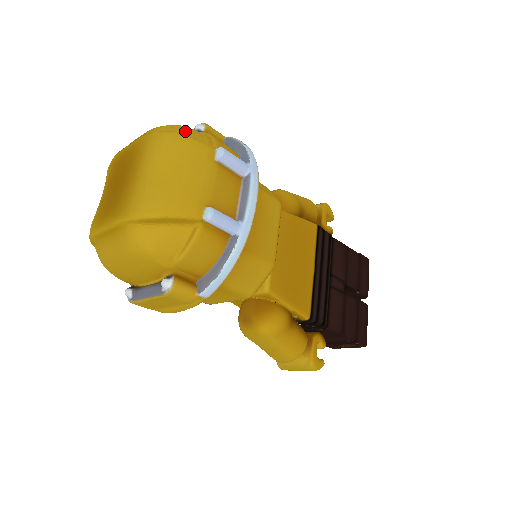
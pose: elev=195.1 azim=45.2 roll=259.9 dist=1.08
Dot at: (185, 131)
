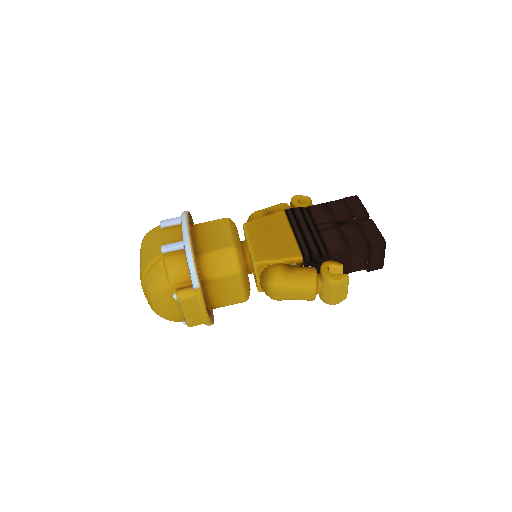
Dot at: occluded
